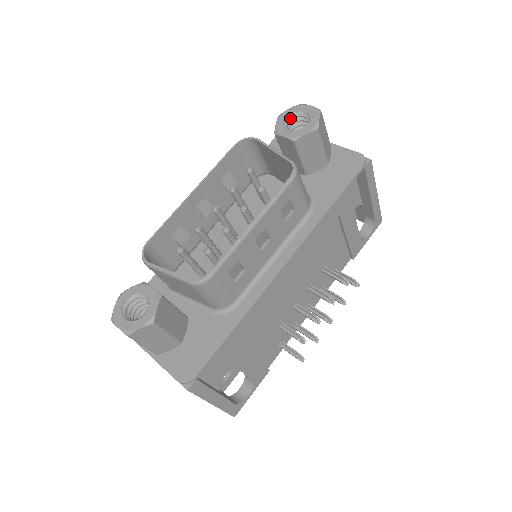
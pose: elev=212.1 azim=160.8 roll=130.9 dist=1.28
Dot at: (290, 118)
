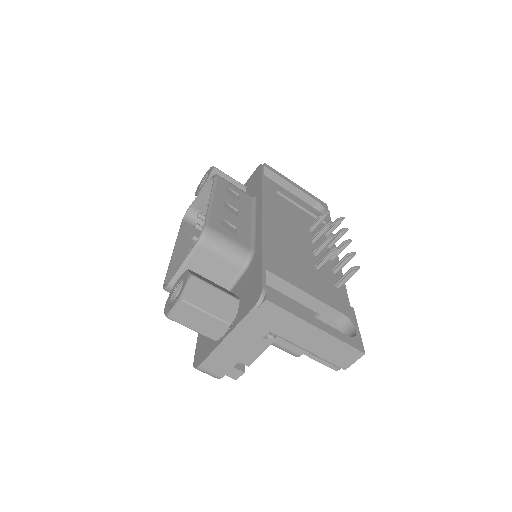
Dot at: occluded
